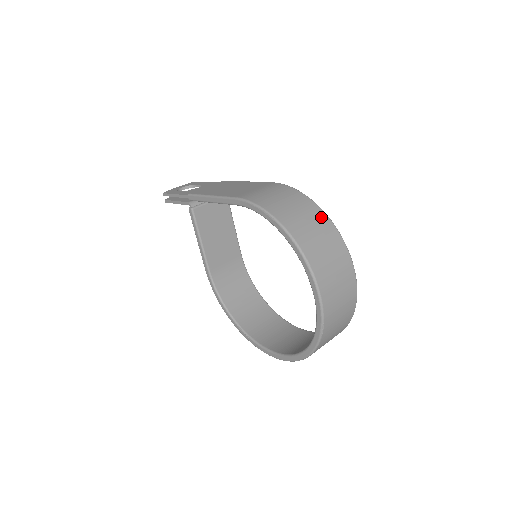
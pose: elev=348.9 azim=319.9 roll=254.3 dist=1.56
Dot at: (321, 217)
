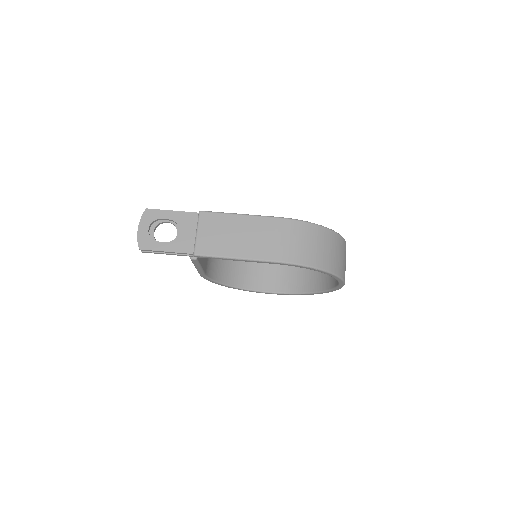
Dot at: (334, 237)
